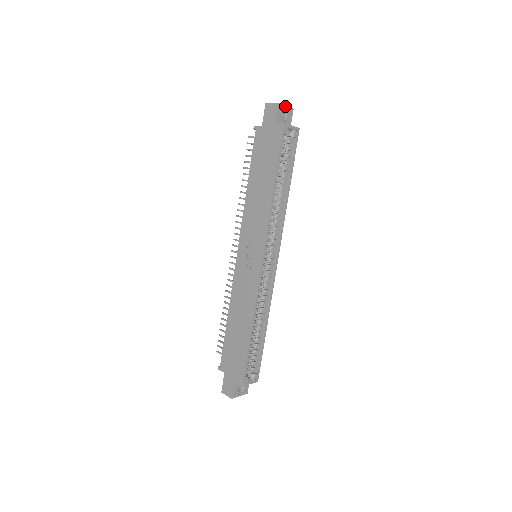
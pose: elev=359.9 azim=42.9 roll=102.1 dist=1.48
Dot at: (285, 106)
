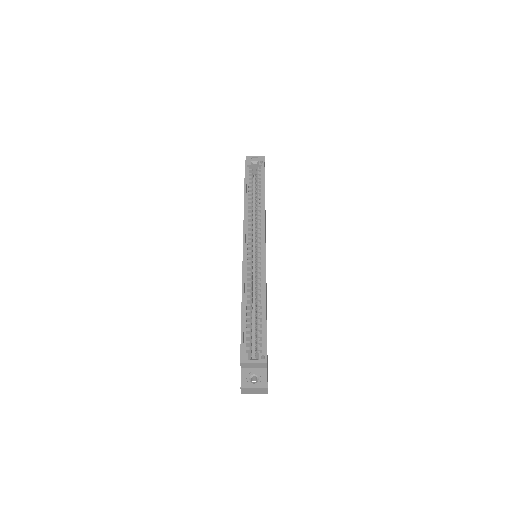
Dot at: (254, 157)
